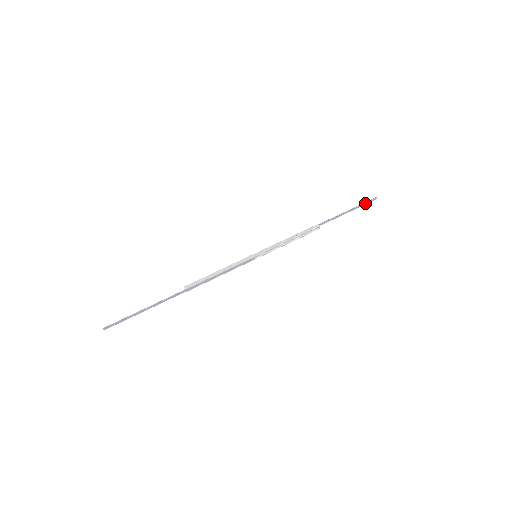
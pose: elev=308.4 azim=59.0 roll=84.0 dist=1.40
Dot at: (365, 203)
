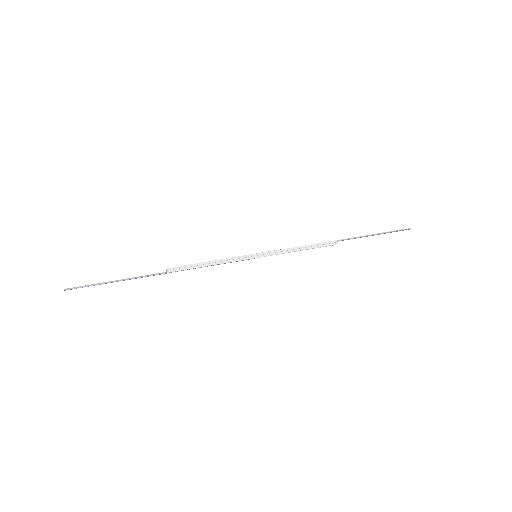
Dot at: (396, 231)
